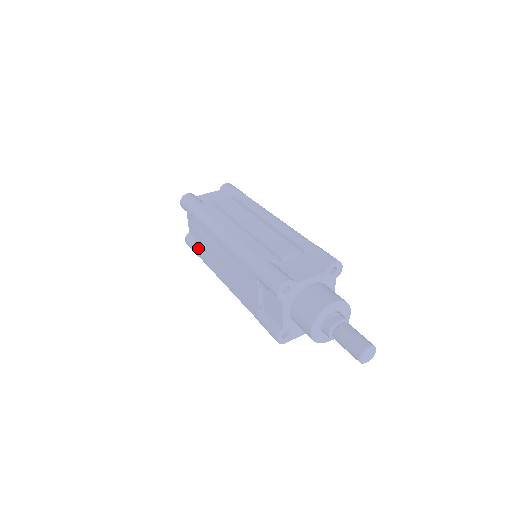
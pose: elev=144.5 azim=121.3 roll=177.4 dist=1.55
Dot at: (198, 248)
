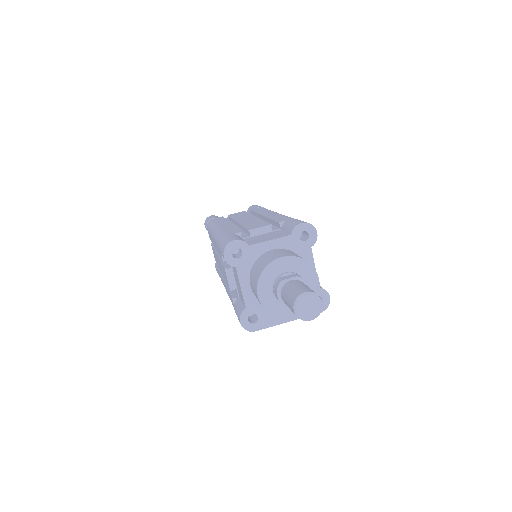
Dot at: occluded
